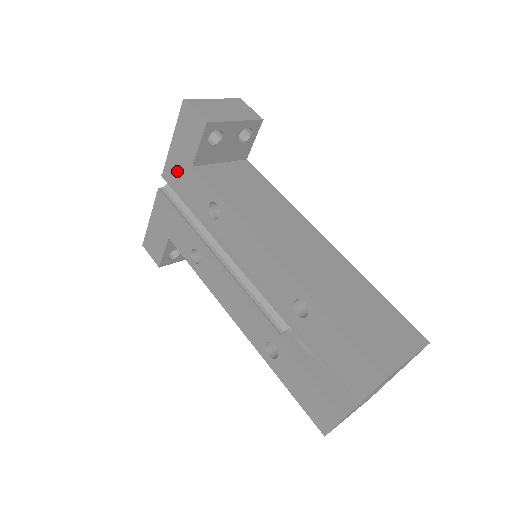
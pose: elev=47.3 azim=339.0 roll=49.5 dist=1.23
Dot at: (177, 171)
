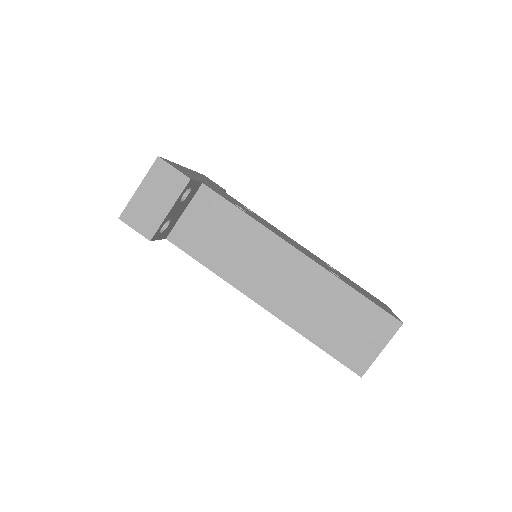
Dot at: occluded
